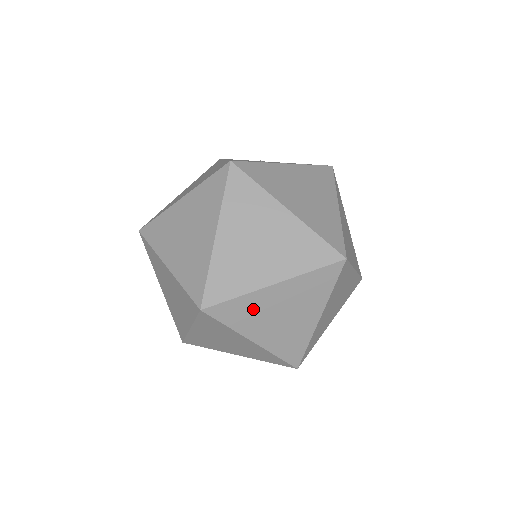
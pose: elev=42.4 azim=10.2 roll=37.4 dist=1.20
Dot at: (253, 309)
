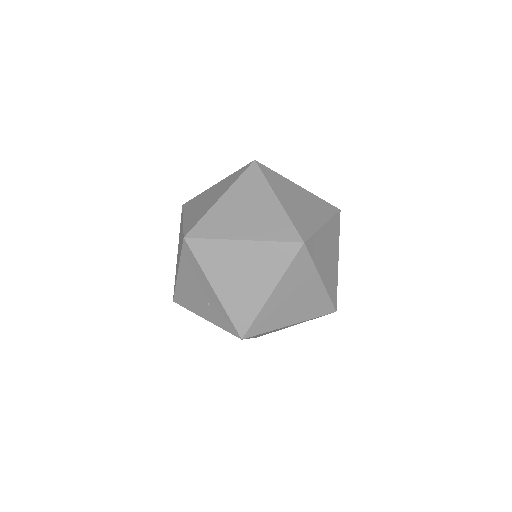
Dot at: (320, 246)
